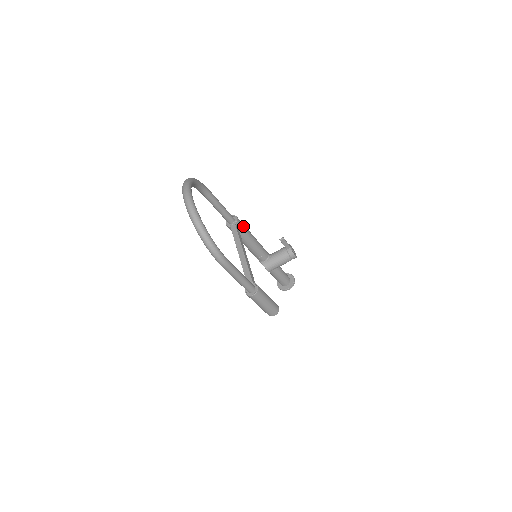
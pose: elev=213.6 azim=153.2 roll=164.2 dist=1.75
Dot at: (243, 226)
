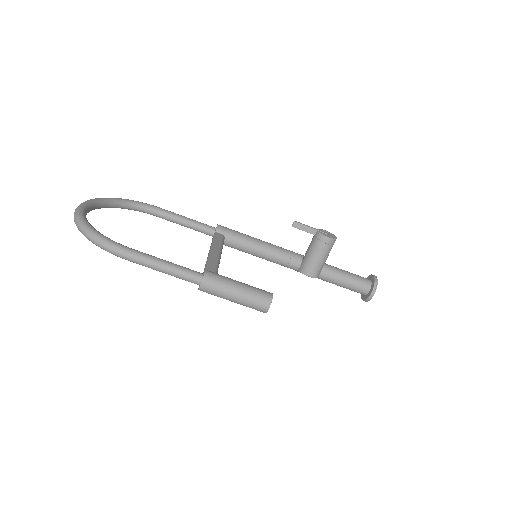
Dot at: (232, 232)
